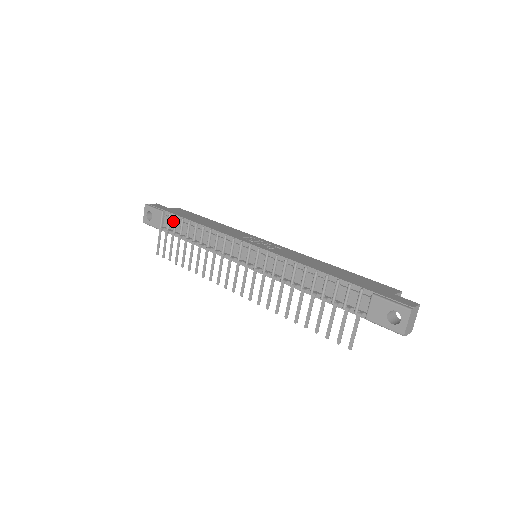
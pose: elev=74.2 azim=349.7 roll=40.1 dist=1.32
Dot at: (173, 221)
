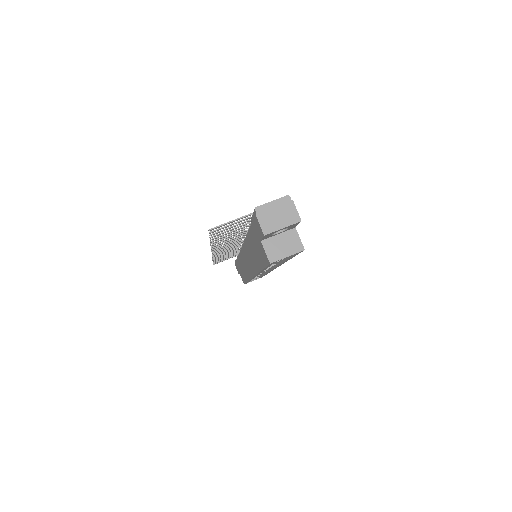
Dot at: occluded
